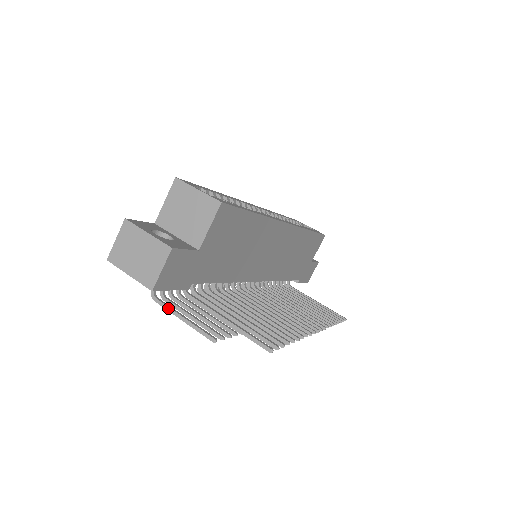
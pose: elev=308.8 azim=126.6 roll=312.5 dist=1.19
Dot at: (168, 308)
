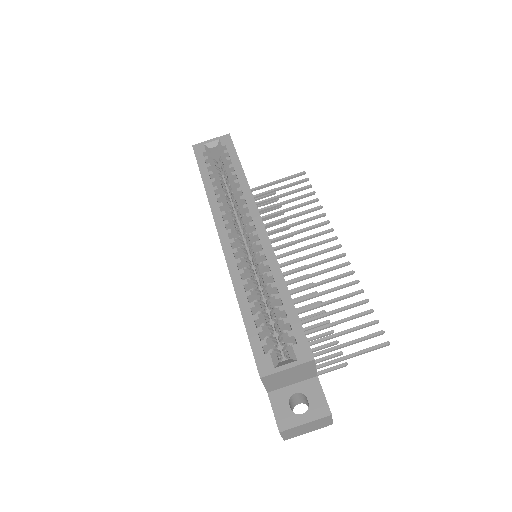
Dot at: occluded
